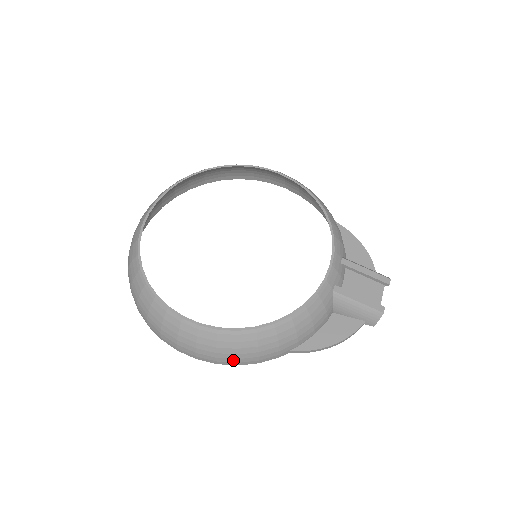
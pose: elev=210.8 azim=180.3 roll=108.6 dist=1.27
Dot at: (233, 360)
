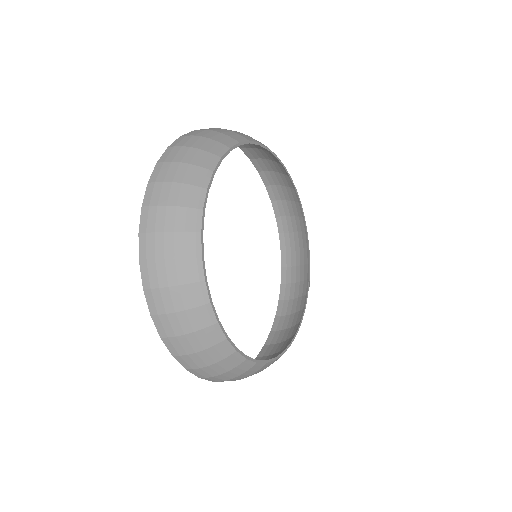
Dot at: occluded
